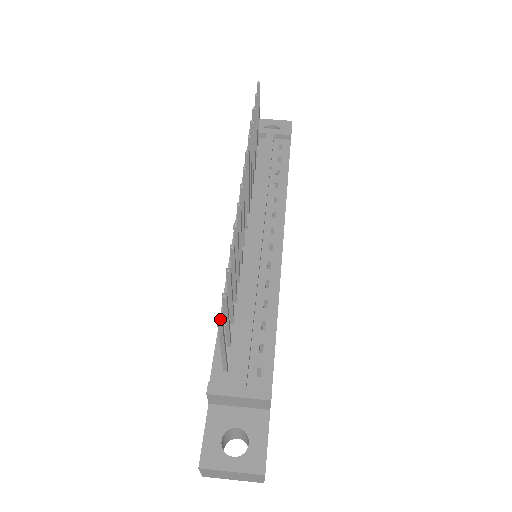
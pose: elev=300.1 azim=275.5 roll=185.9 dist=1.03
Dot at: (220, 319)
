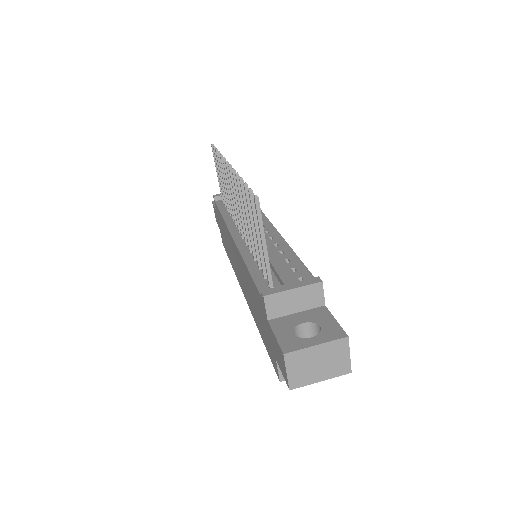
Dot at: (248, 269)
